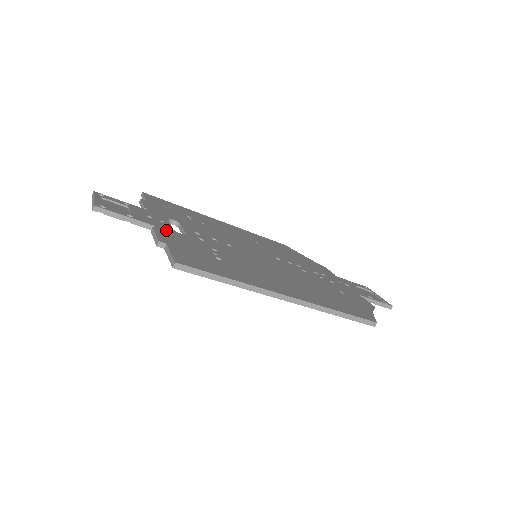
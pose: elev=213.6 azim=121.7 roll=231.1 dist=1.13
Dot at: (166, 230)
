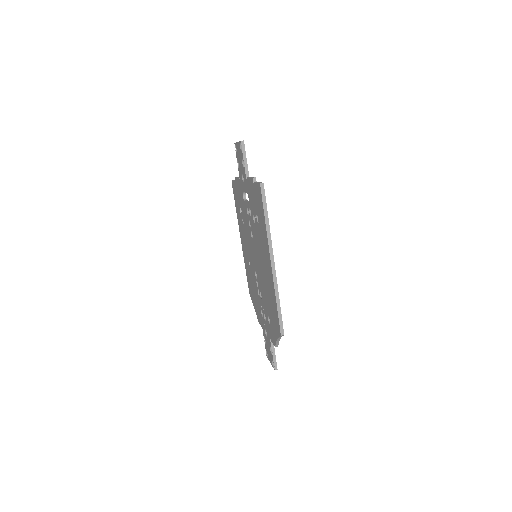
Dot at: occluded
